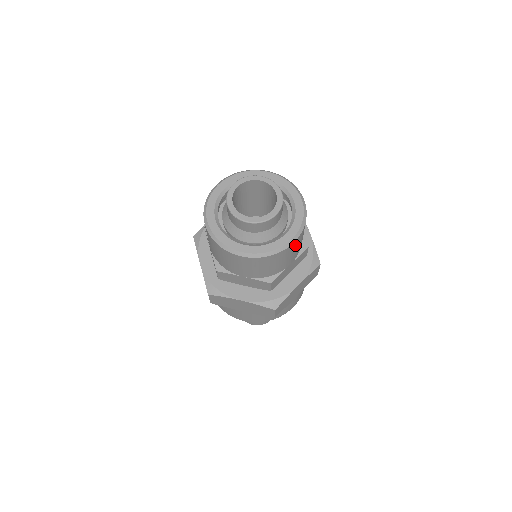
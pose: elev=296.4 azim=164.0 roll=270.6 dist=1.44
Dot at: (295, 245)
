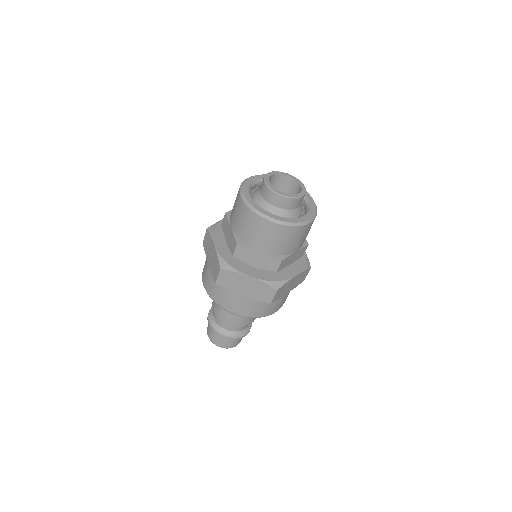
Dot at: occluded
